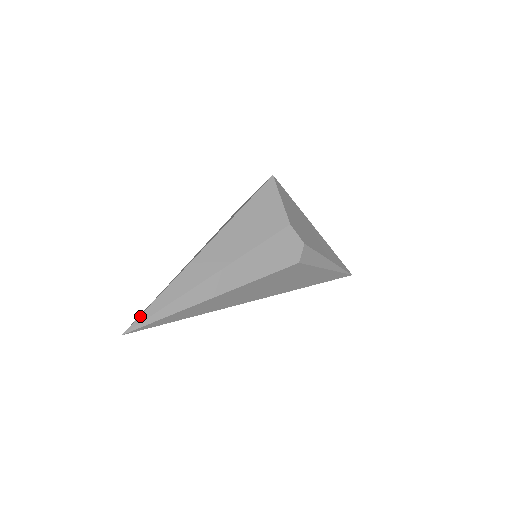
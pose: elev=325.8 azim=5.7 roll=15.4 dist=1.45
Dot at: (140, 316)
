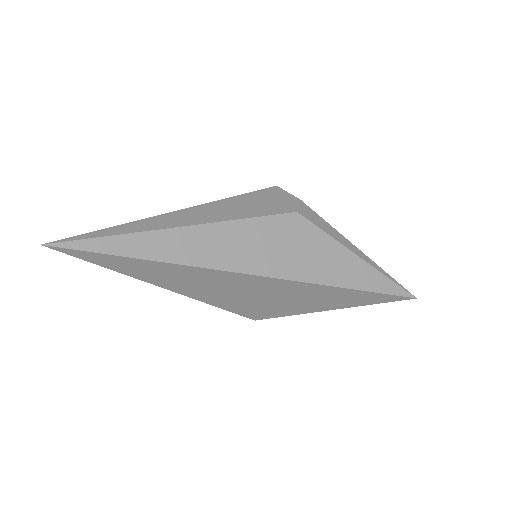
Dot at: (74, 237)
